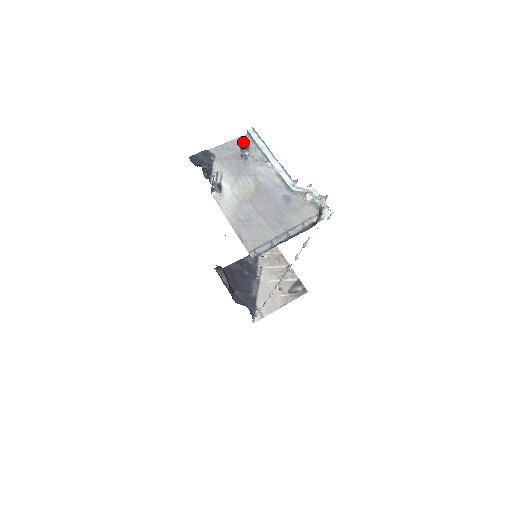
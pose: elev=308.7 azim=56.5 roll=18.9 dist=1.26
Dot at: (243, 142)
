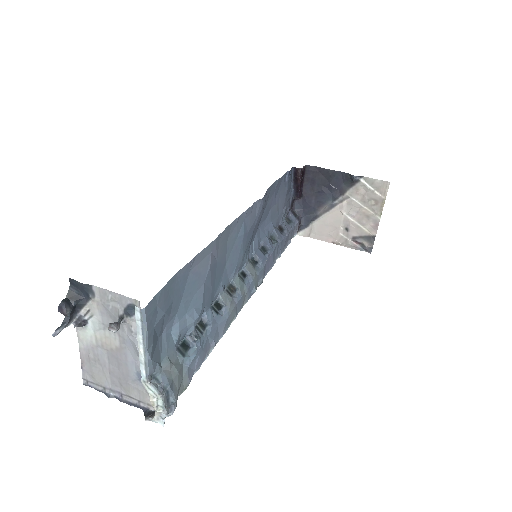
Dot at: (132, 305)
